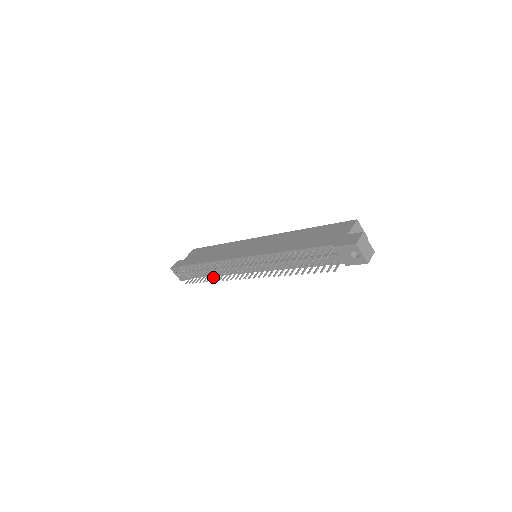
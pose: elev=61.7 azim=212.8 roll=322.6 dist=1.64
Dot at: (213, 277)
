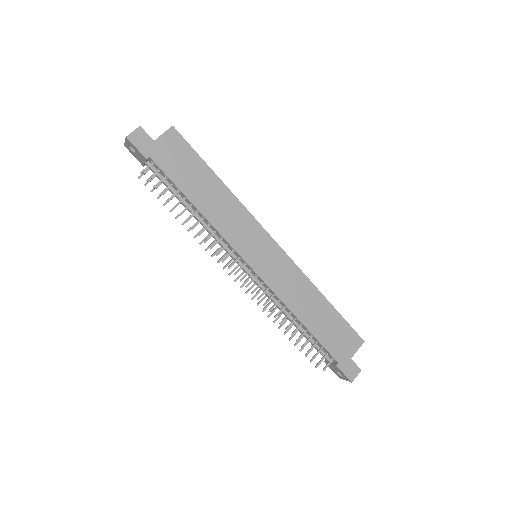
Dot at: occluded
